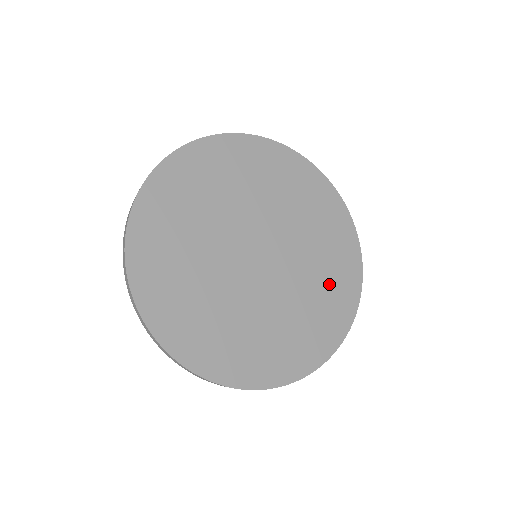
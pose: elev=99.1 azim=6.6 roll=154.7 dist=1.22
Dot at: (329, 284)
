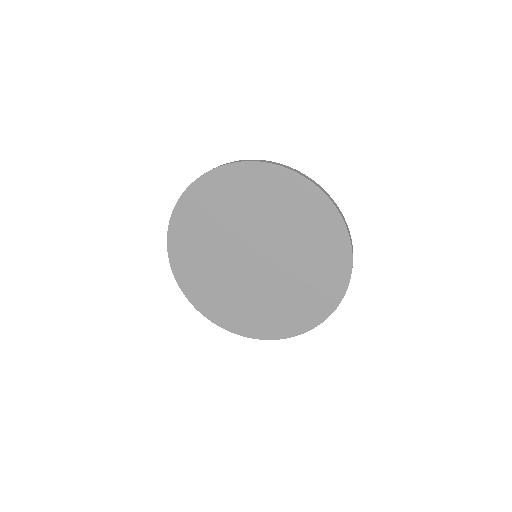
Dot at: (318, 274)
